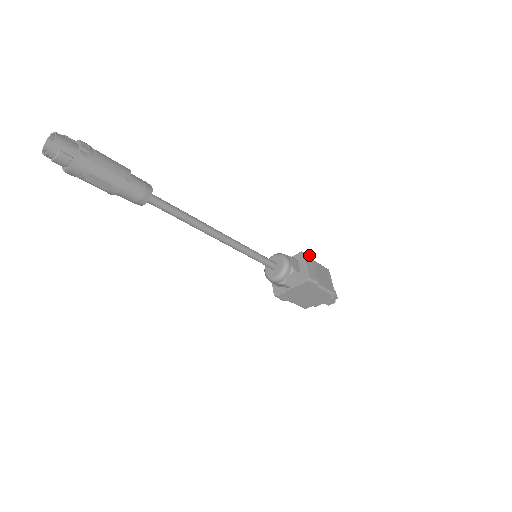
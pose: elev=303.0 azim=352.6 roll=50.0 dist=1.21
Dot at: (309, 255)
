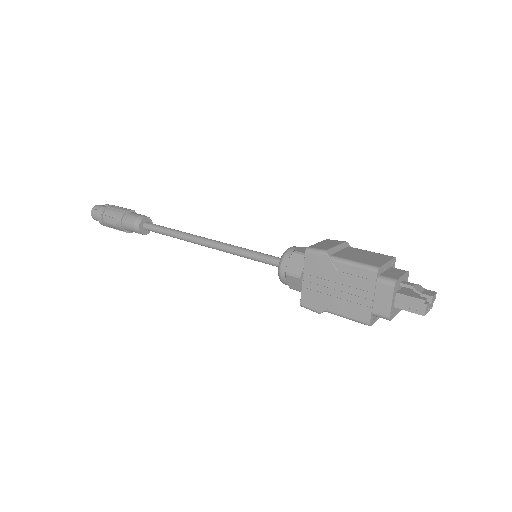
Dot at: (338, 241)
